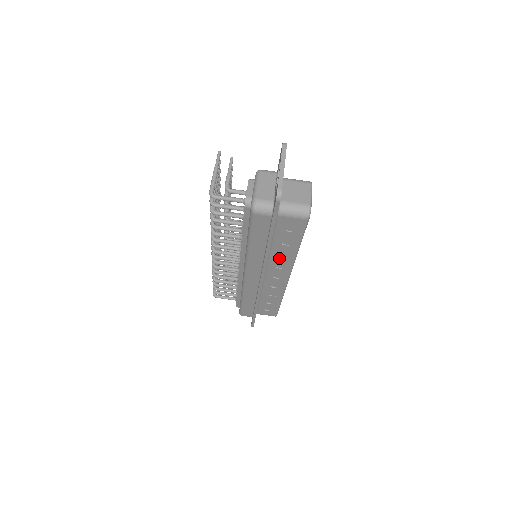
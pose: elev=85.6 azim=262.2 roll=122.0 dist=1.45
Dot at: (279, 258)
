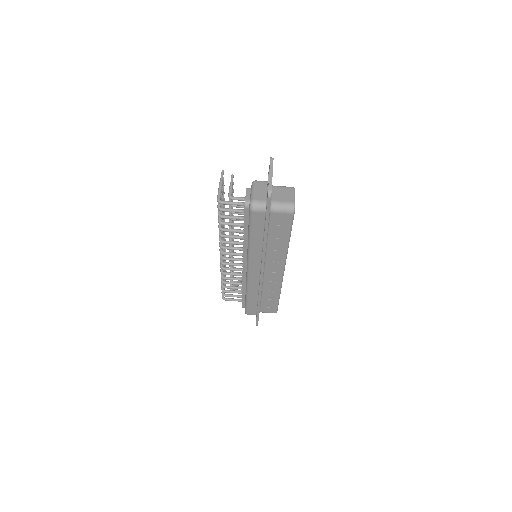
Dot at: (274, 252)
